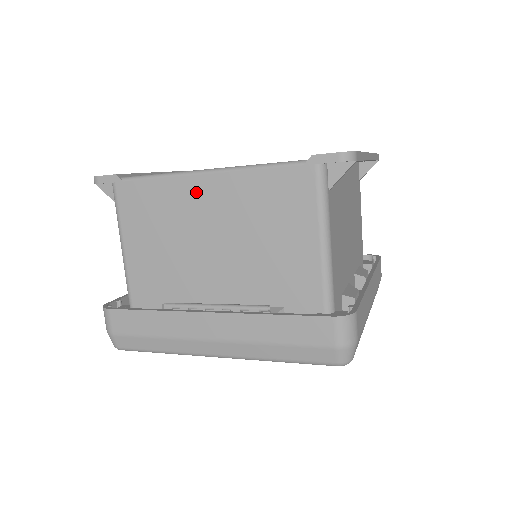
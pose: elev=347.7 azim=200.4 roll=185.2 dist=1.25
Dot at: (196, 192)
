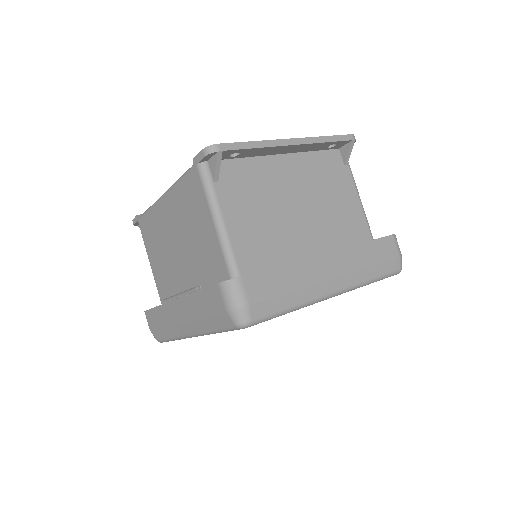
Dot at: (163, 212)
